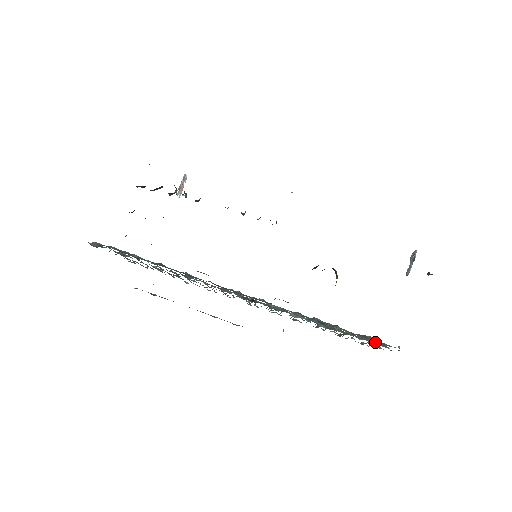
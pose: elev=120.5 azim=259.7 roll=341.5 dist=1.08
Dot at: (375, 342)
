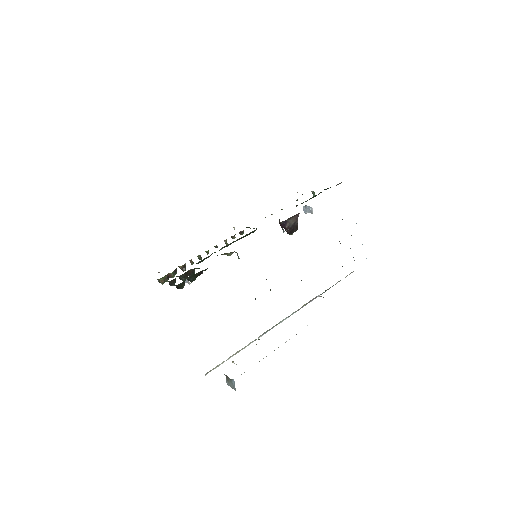
Dot at: occluded
